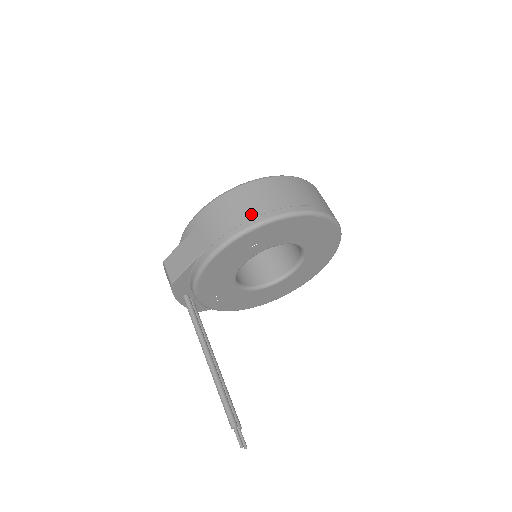
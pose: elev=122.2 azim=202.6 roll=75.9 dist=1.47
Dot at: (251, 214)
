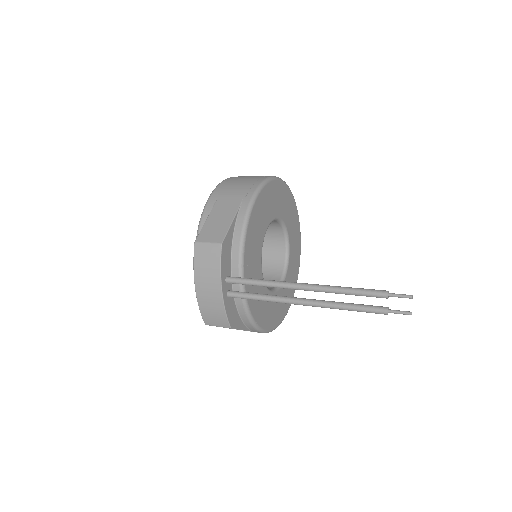
Dot at: (260, 176)
